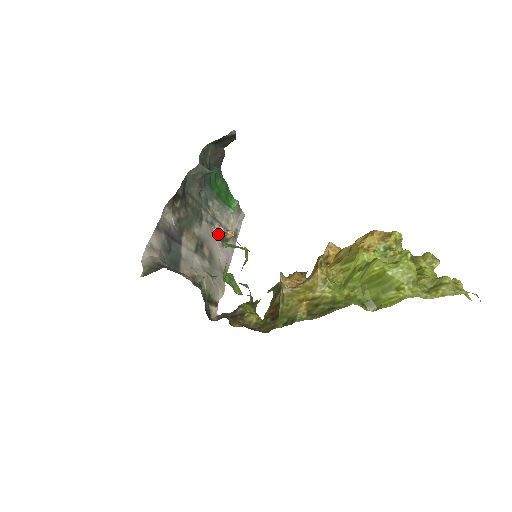
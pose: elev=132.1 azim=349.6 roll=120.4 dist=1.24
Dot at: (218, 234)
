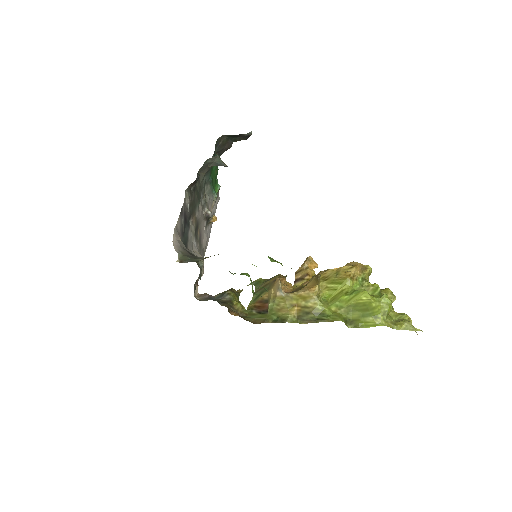
Dot at: (206, 217)
